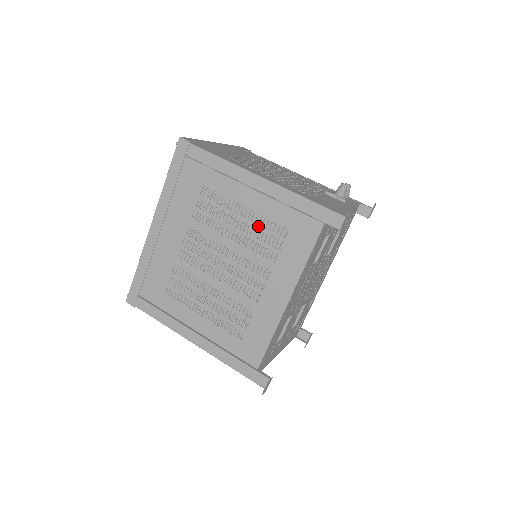
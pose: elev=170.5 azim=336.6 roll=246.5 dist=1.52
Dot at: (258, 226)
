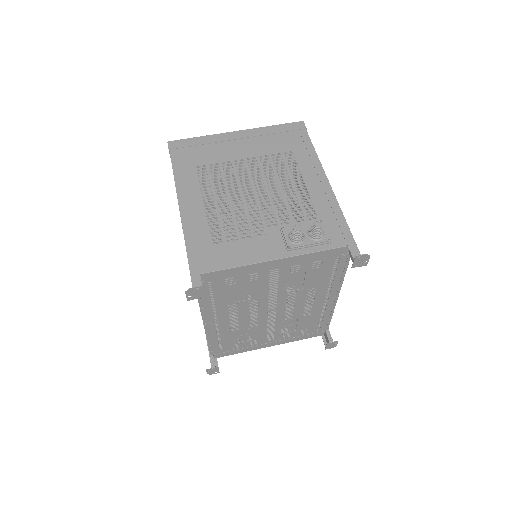
Dot at: occluded
